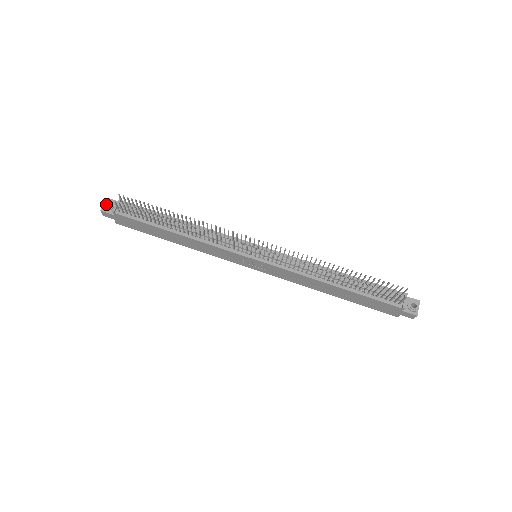
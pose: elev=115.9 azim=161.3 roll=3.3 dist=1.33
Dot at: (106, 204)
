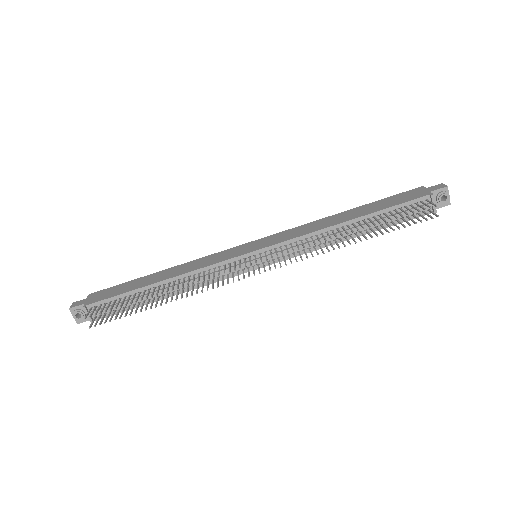
Dot at: (75, 316)
